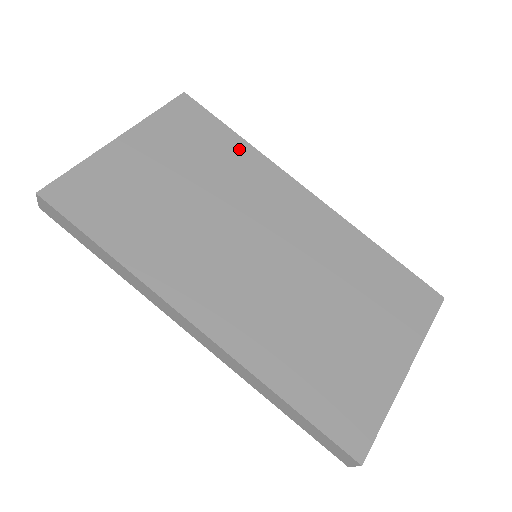
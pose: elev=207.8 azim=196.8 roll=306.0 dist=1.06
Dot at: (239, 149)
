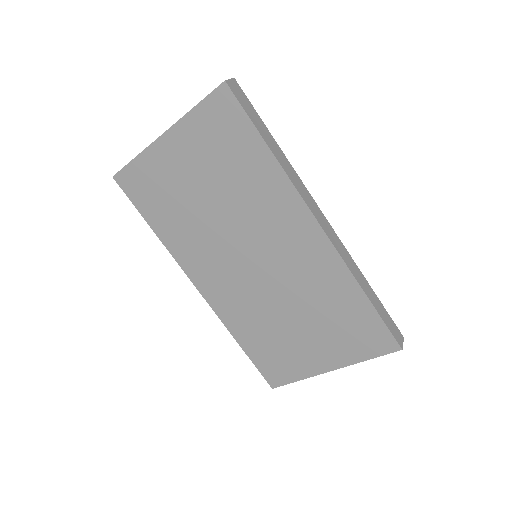
Dot at: (263, 164)
